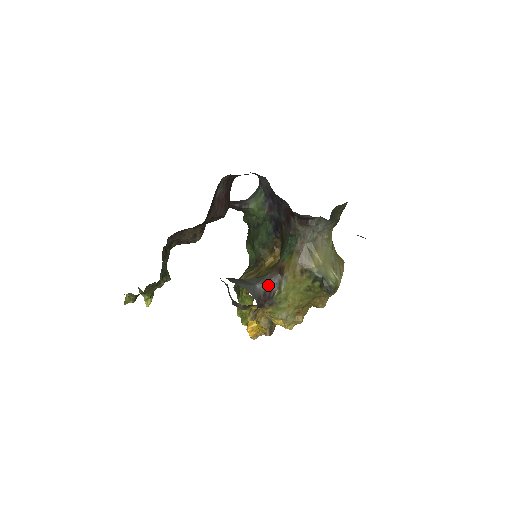
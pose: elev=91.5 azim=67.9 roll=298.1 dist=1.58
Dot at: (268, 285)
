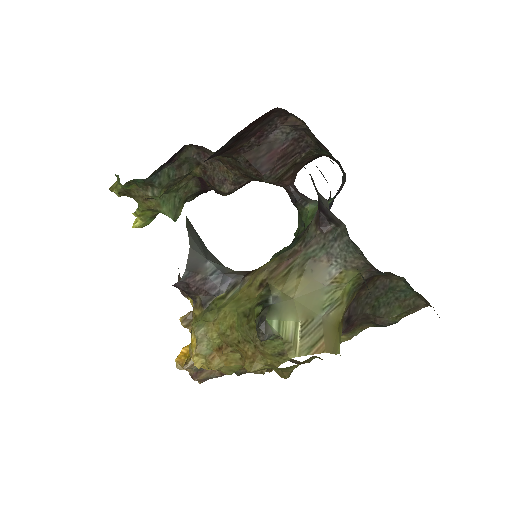
Dot at: (221, 276)
